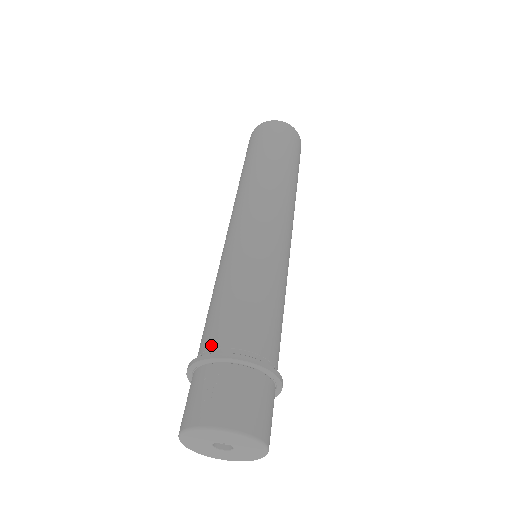
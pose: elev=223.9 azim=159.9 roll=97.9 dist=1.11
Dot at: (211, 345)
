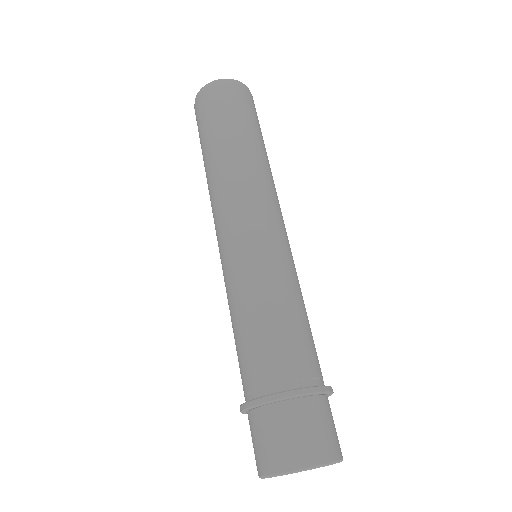
Dot at: occluded
